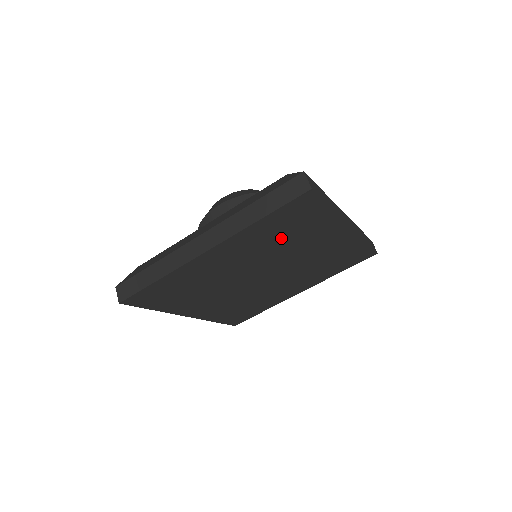
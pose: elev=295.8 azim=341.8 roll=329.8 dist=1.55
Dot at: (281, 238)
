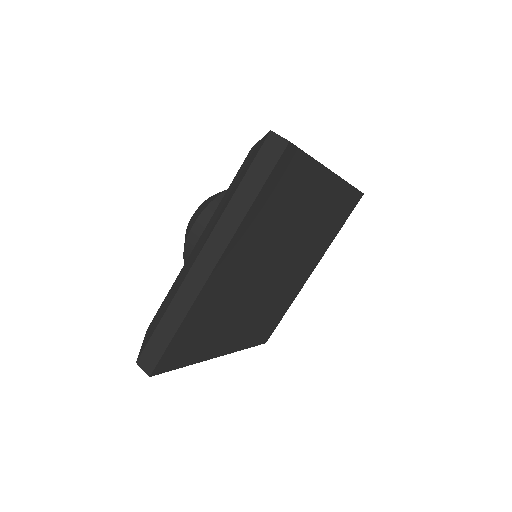
Dot at: (278, 217)
